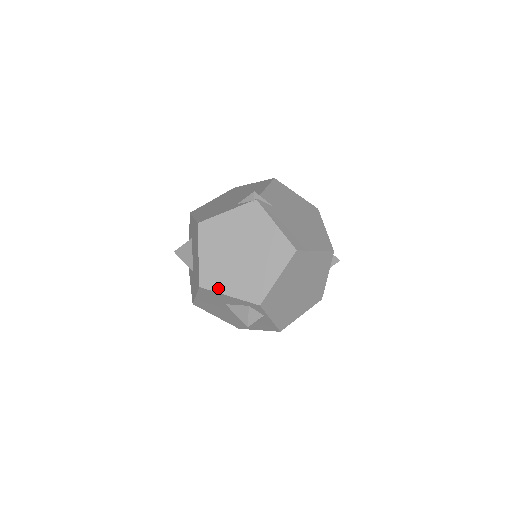
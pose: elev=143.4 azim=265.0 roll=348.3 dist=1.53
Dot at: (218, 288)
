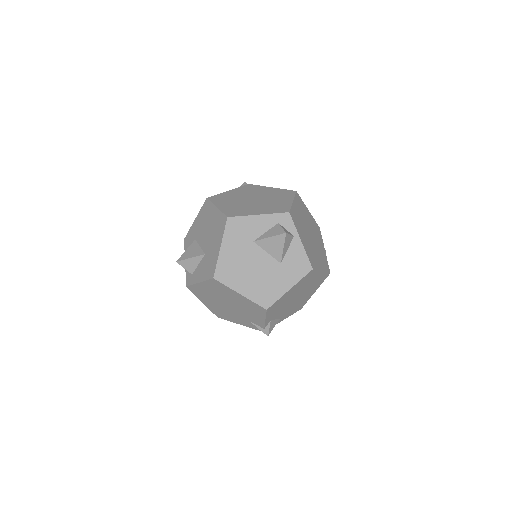
Dot at: (245, 214)
